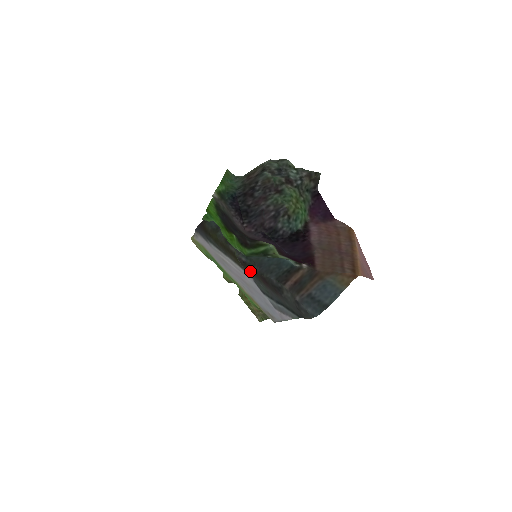
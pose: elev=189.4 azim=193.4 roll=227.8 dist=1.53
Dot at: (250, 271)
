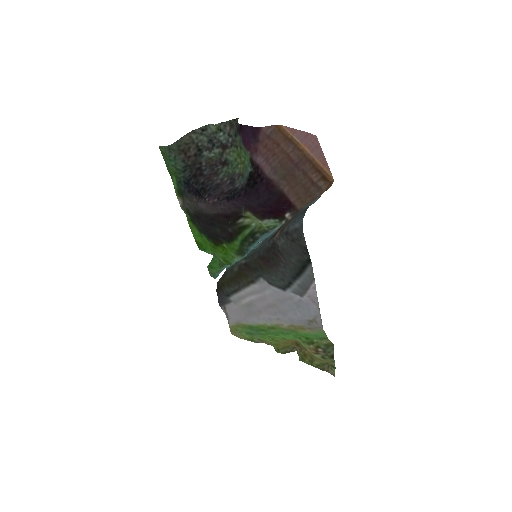
Dot at: (257, 272)
